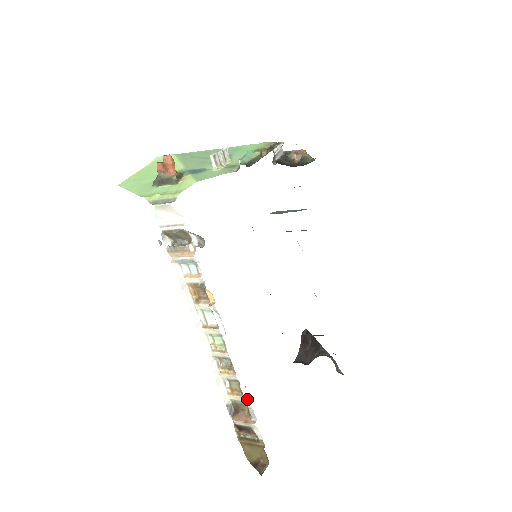
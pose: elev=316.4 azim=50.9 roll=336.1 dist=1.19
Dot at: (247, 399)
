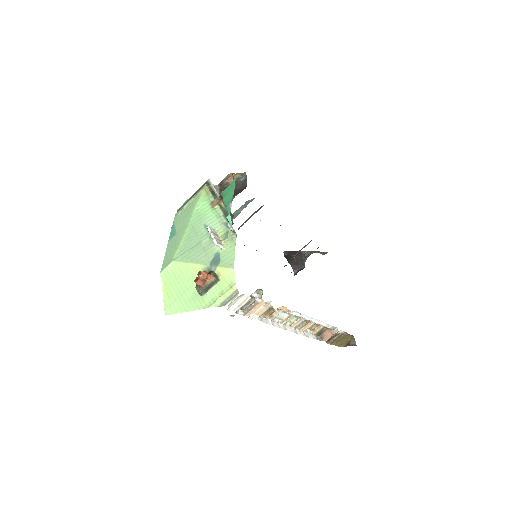
Dot at: (327, 326)
